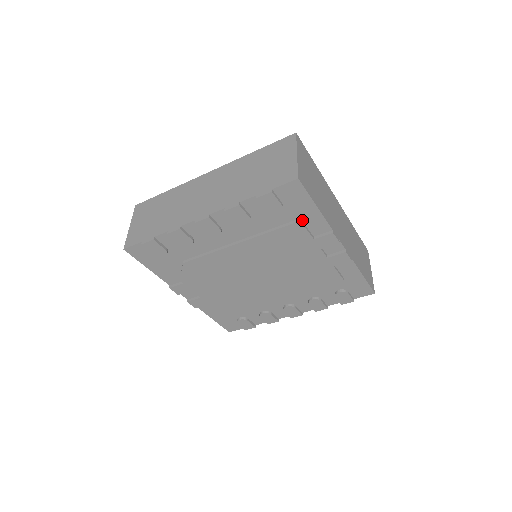
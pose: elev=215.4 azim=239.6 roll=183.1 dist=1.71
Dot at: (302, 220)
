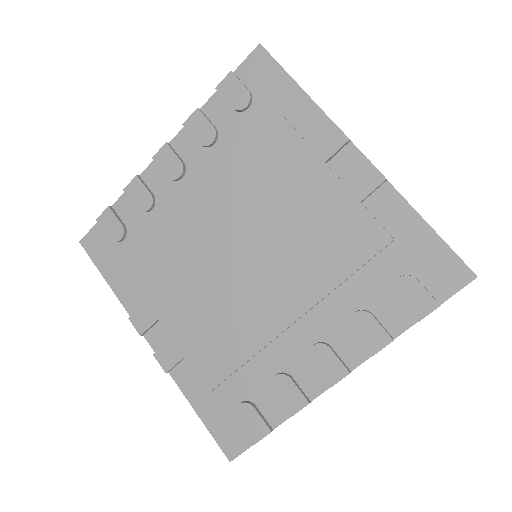
Dot at: (284, 116)
